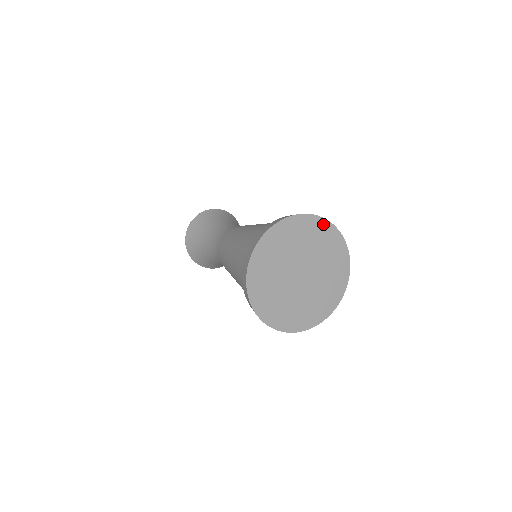
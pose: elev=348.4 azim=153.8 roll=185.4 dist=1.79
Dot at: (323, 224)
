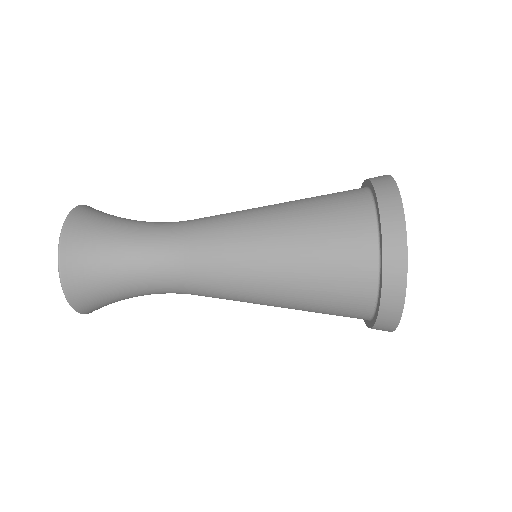
Dot at: occluded
